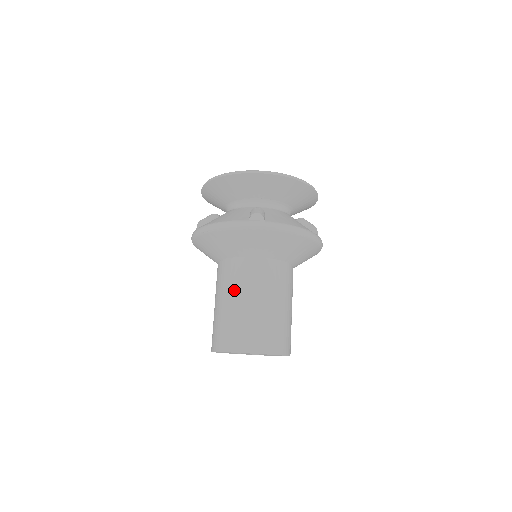
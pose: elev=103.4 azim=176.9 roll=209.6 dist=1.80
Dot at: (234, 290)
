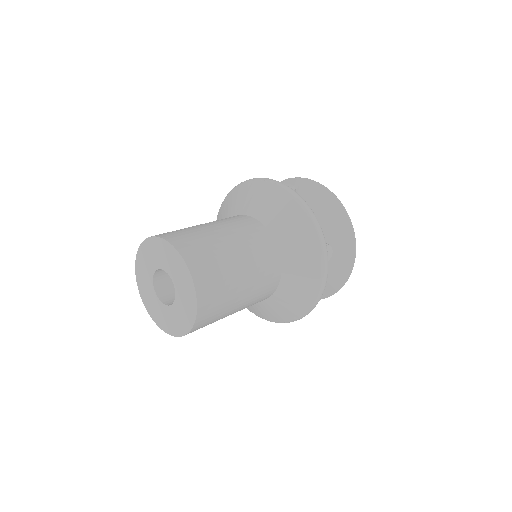
Dot at: (214, 221)
